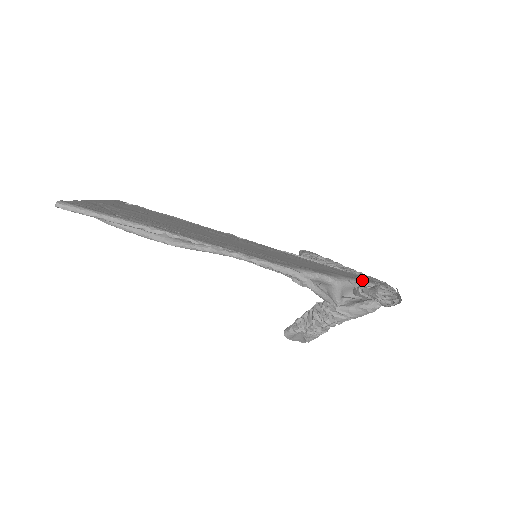
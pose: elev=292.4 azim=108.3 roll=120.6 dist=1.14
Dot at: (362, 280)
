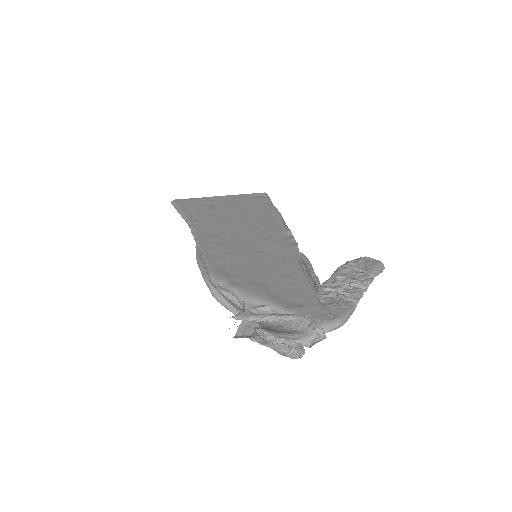
Dot at: (277, 303)
